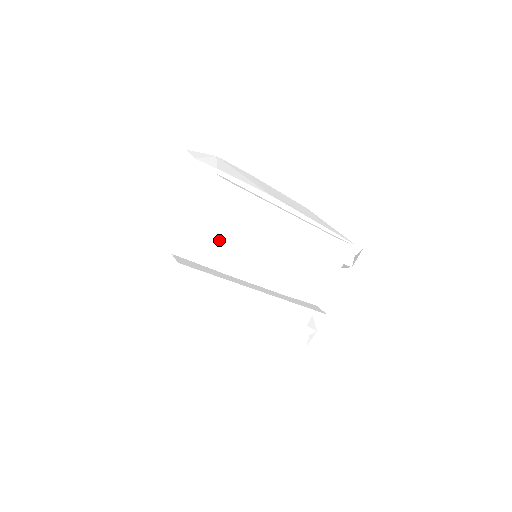
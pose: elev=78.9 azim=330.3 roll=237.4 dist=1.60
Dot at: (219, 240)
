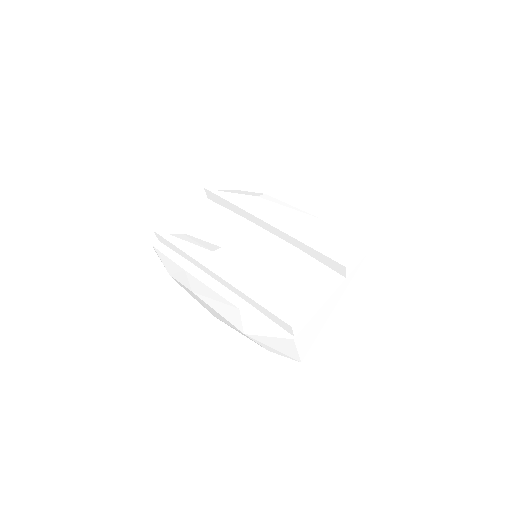
Dot at: (217, 220)
